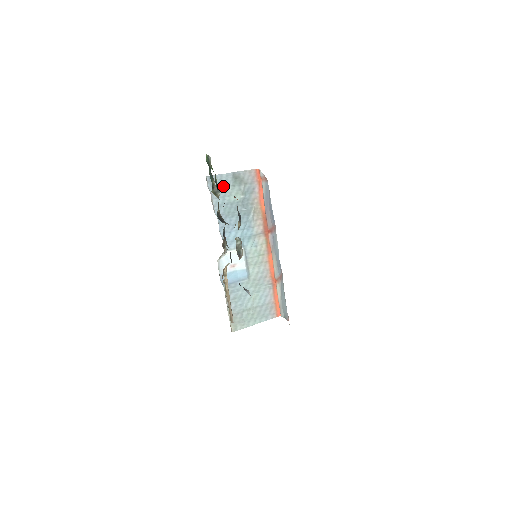
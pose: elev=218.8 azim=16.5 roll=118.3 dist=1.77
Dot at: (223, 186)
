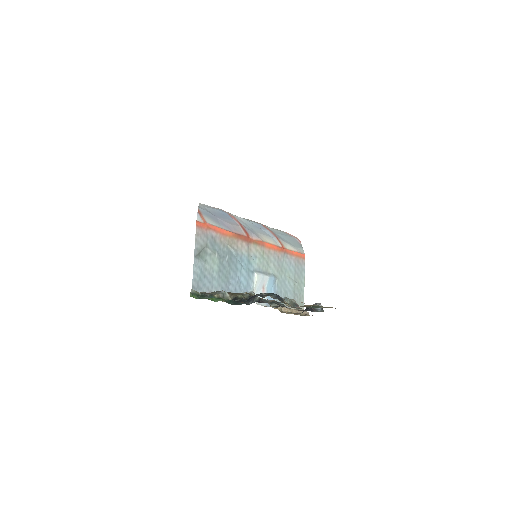
Dot at: (203, 274)
